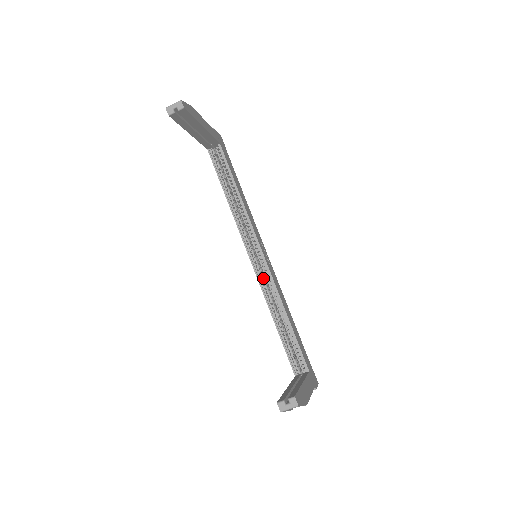
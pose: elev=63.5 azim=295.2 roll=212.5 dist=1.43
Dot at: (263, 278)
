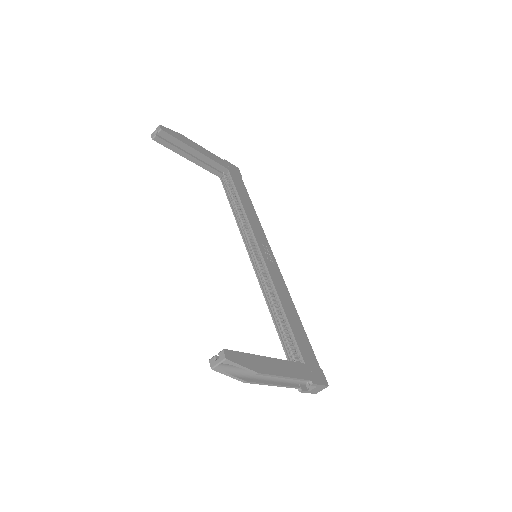
Dot at: (262, 275)
